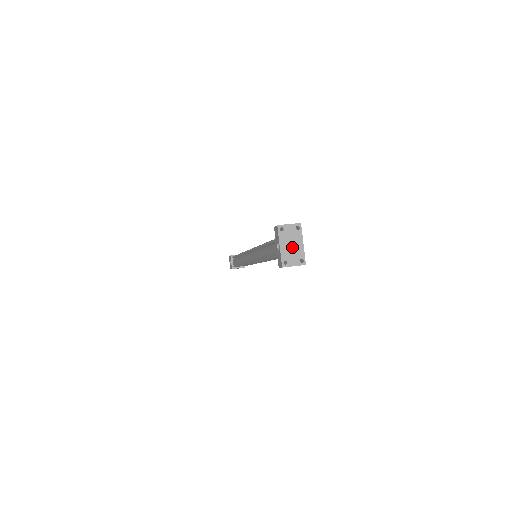
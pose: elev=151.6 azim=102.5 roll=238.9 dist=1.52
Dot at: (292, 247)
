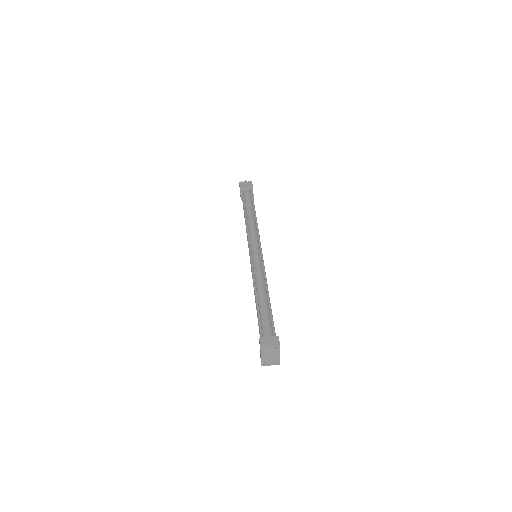
Dot at: (271, 357)
